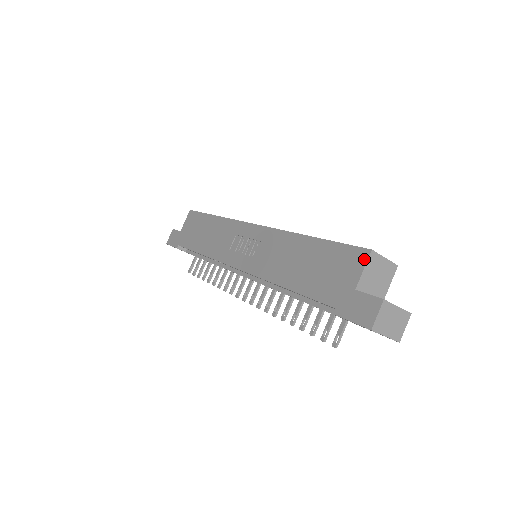
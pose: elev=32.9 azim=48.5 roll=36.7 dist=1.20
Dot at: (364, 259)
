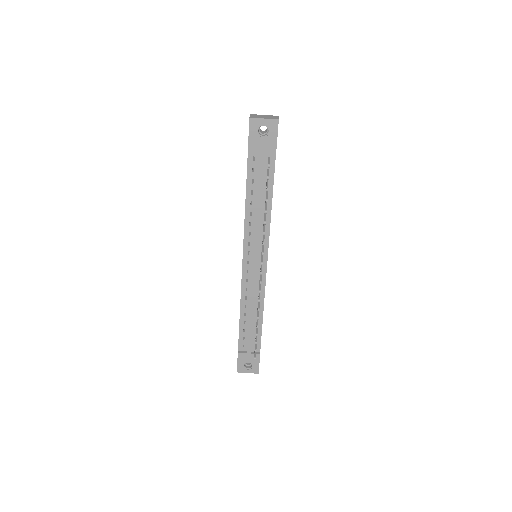
Dot at: occluded
